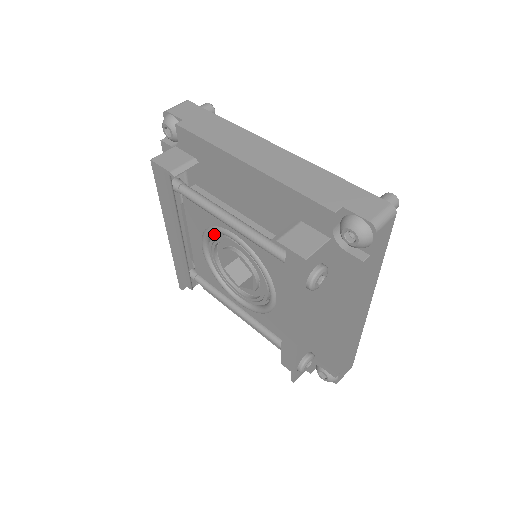
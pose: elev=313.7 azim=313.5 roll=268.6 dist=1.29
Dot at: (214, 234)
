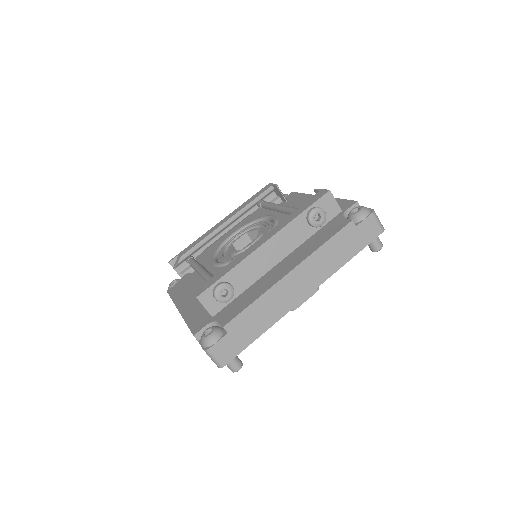
Dot at: occluded
